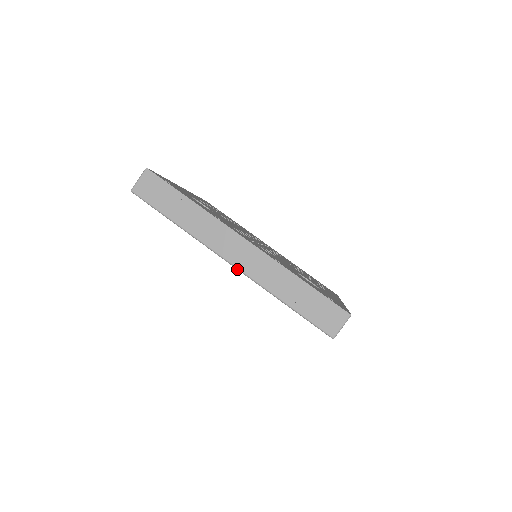
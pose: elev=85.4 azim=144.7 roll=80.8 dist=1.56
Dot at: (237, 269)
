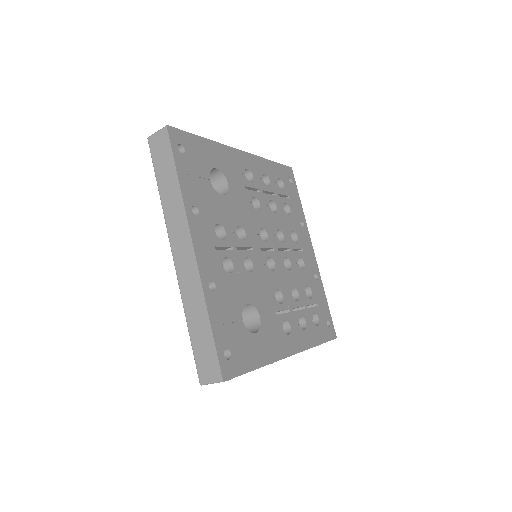
Dot at: (175, 266)
